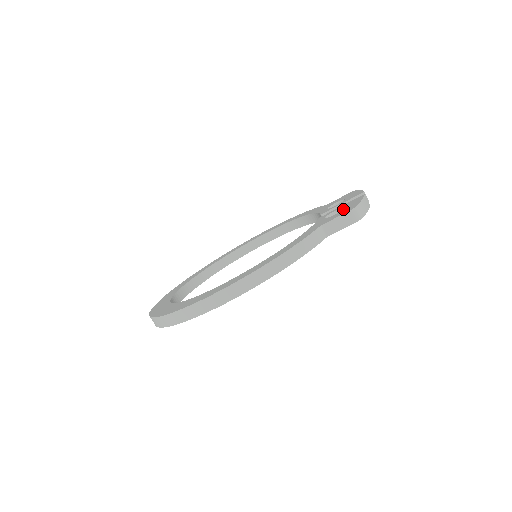
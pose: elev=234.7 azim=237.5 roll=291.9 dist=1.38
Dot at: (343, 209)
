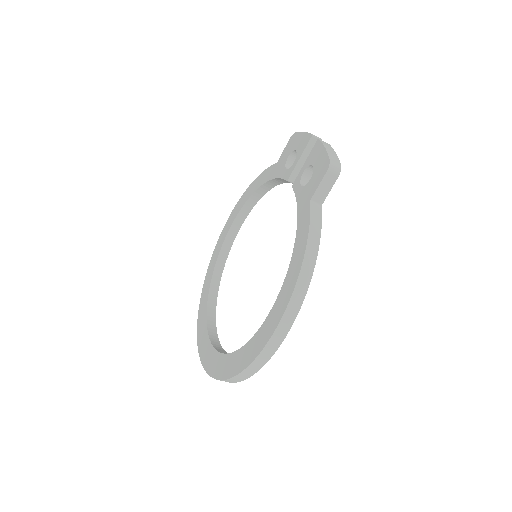
Dot at: (314, 169)
